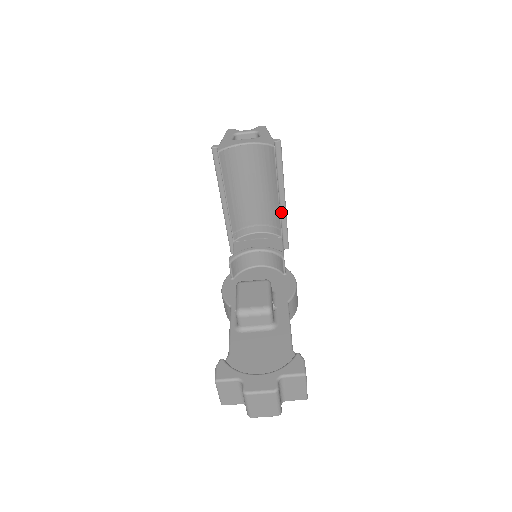
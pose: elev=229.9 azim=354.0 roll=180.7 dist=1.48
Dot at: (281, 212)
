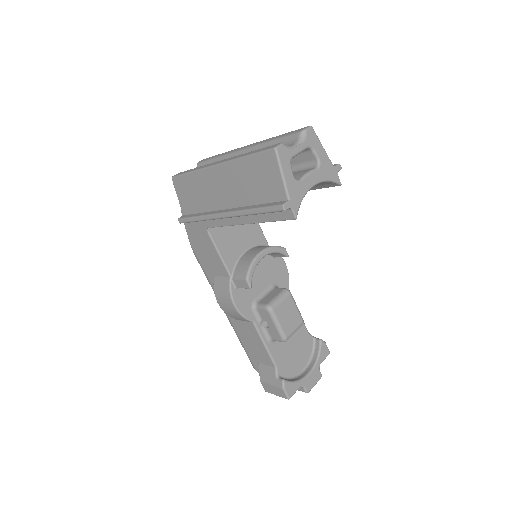
Dot at: occluded
